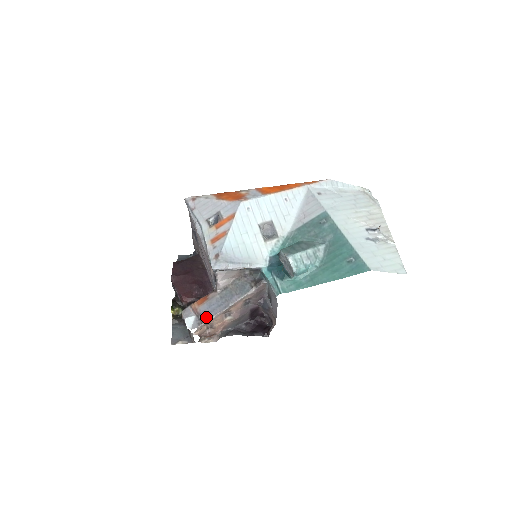
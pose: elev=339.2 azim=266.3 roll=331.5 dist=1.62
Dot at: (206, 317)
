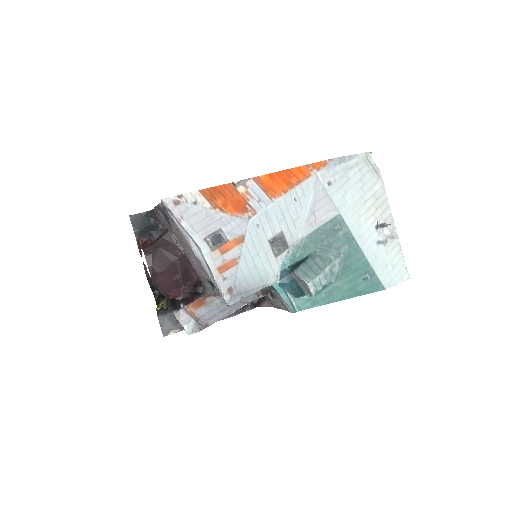
Dot at: (208, 323)
